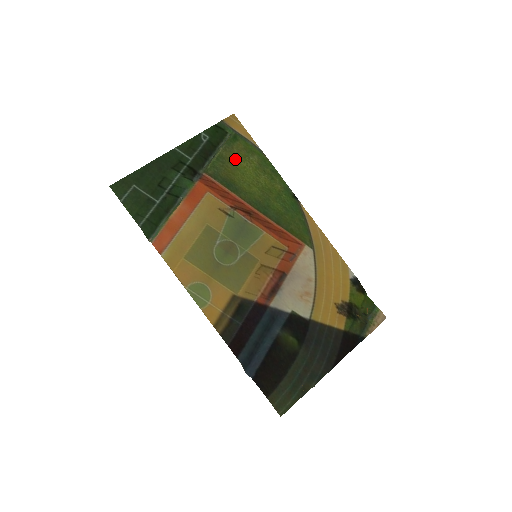
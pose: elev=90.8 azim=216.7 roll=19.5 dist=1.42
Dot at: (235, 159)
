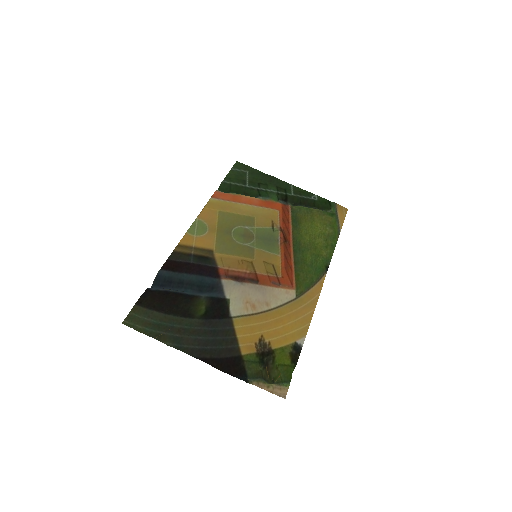
Dot at: (317, 219)
